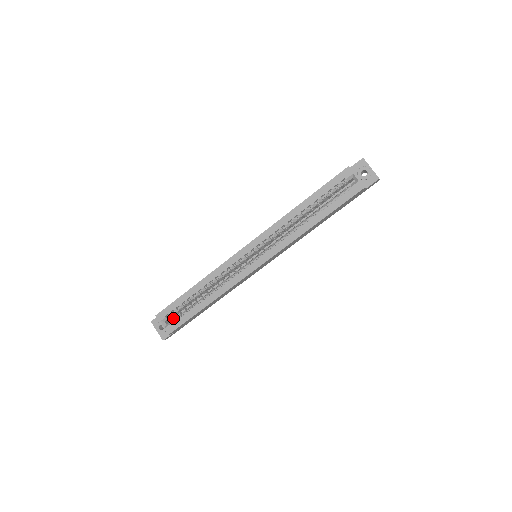
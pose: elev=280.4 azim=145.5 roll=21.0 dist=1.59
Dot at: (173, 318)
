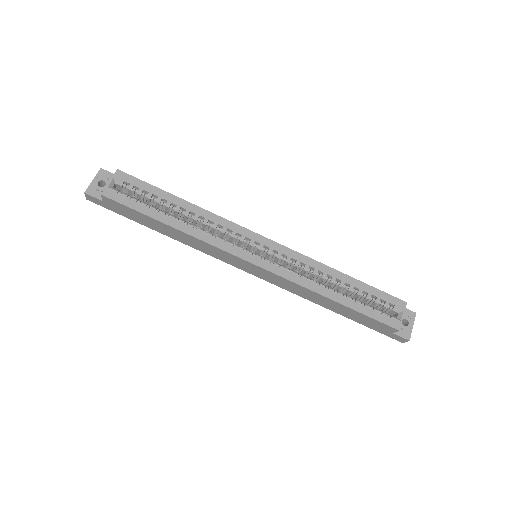
Dot at: occluded
